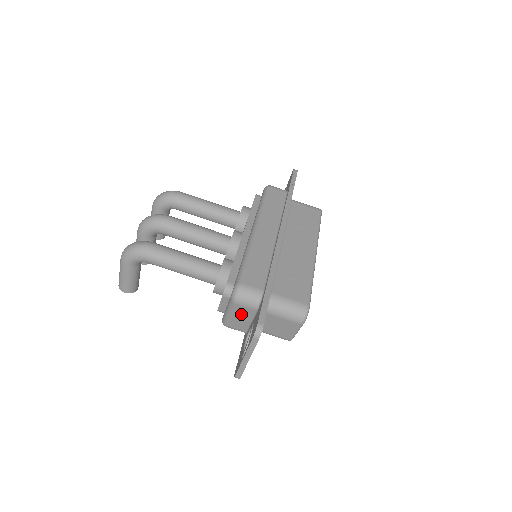
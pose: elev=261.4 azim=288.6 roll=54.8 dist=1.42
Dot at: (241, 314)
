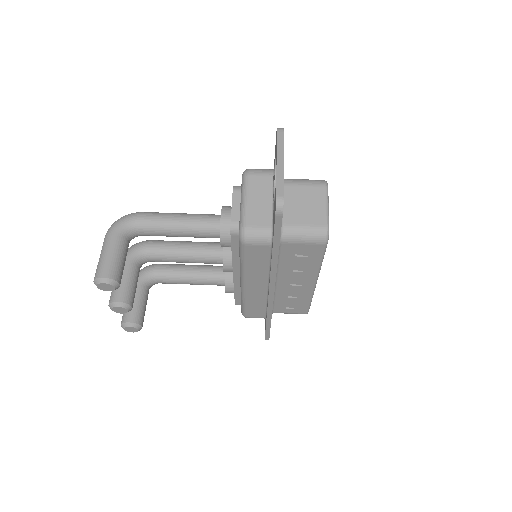
Dot at: (258, 192)
